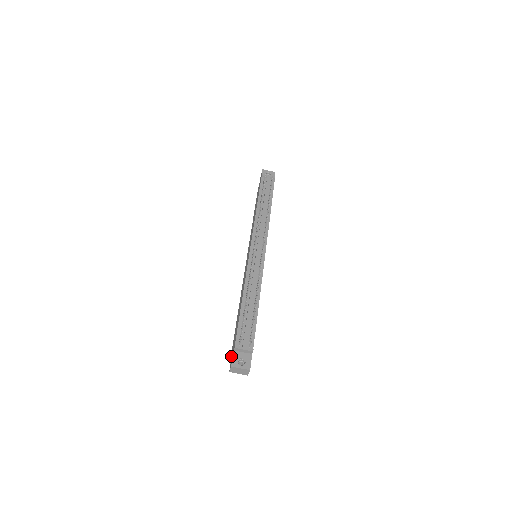
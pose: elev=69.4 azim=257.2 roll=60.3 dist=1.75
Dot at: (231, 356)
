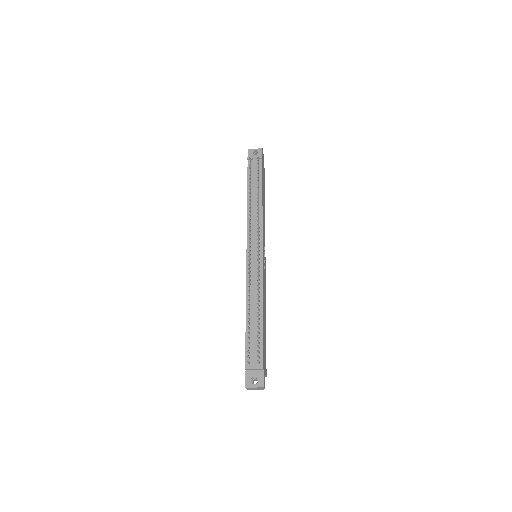
Dot at: occluded
